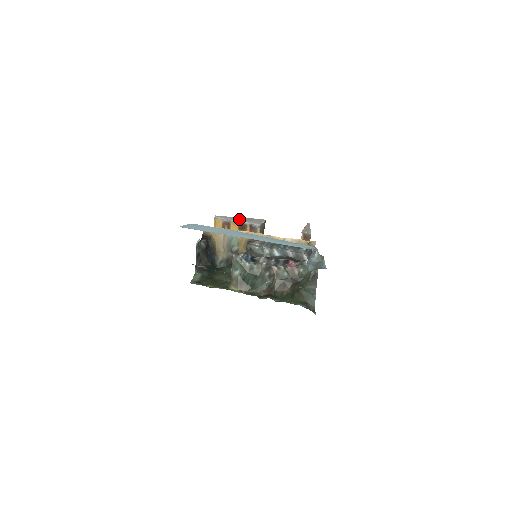
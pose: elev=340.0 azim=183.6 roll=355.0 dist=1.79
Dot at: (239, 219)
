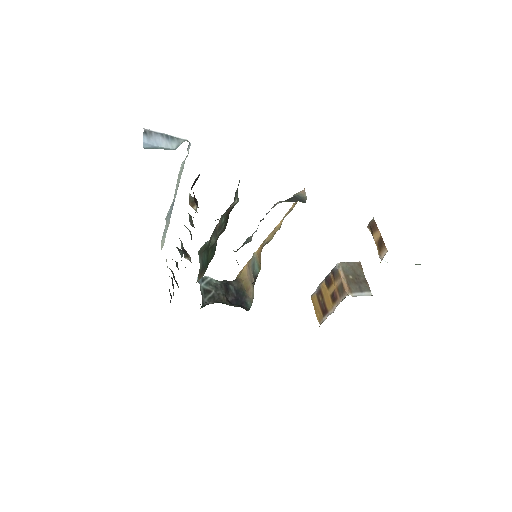
Dot at: occluded
